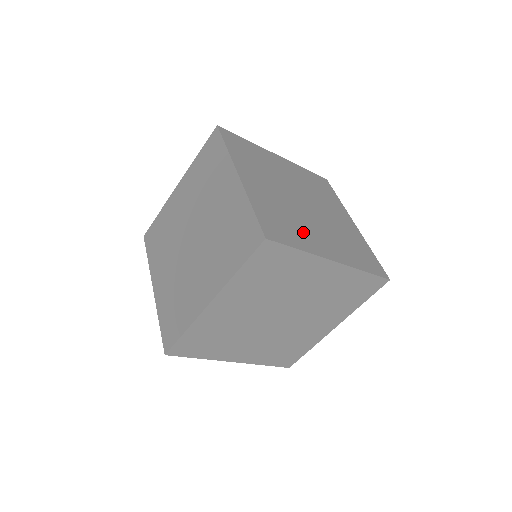
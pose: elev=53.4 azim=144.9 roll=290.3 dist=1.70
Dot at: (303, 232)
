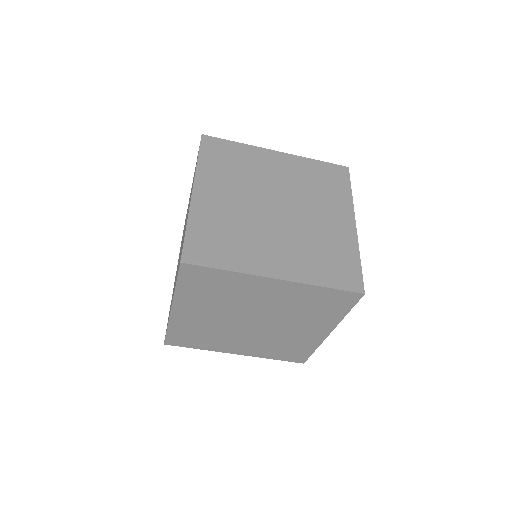
Dot at: (247, 247)
